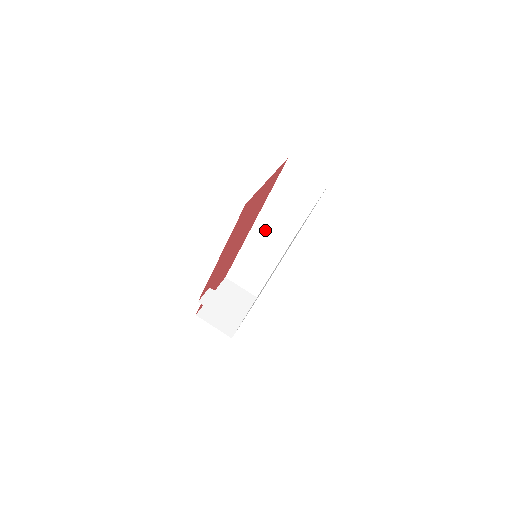
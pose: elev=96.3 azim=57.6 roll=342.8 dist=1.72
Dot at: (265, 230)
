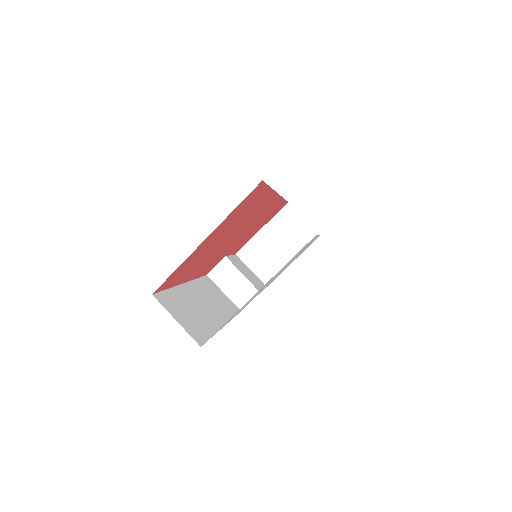
Dot at: occluded
